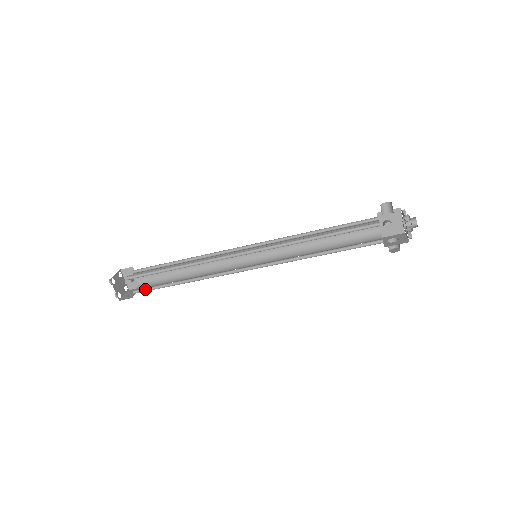
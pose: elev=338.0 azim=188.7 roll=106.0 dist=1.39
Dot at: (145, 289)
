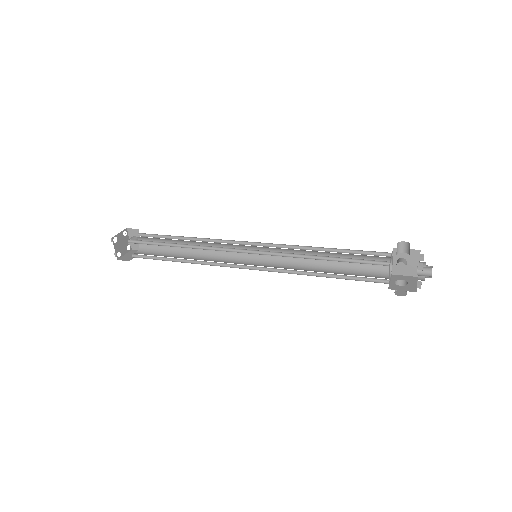
Dot at: (143, 256)
